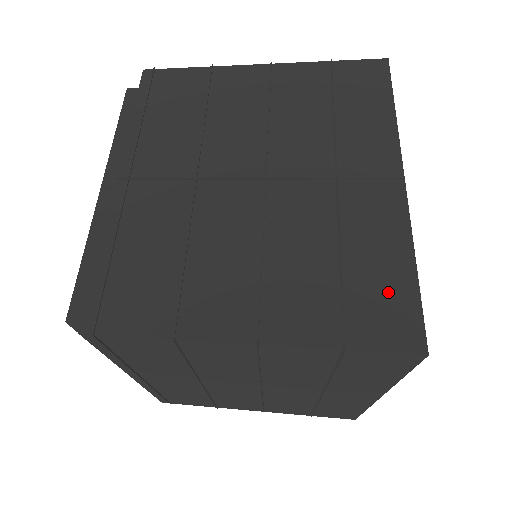
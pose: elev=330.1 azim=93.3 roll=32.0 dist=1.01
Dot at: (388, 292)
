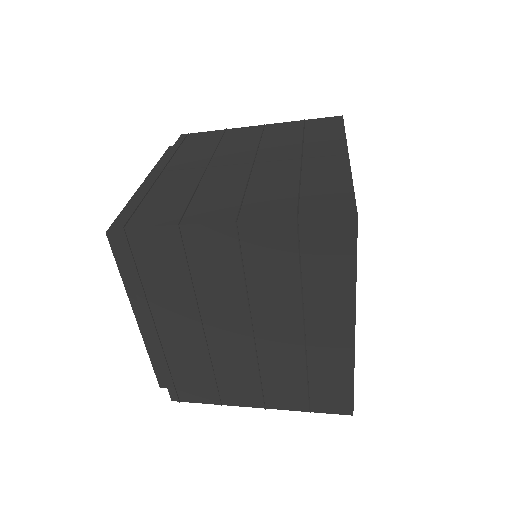
Dot at: (332, 195)
